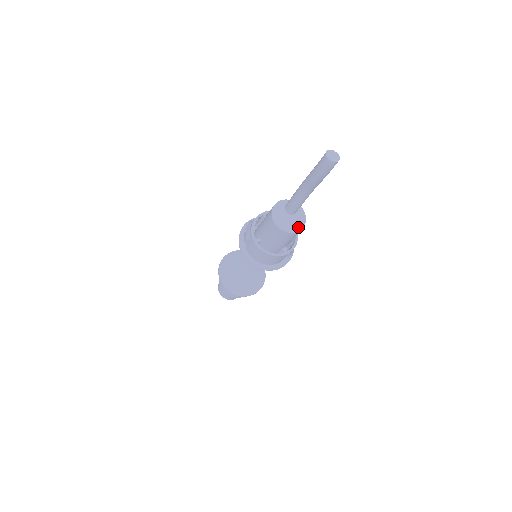
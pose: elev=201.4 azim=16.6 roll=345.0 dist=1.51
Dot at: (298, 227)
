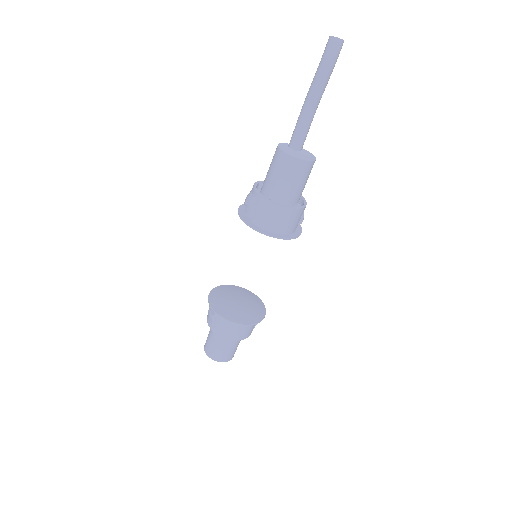
Dot at: (311, 158)
